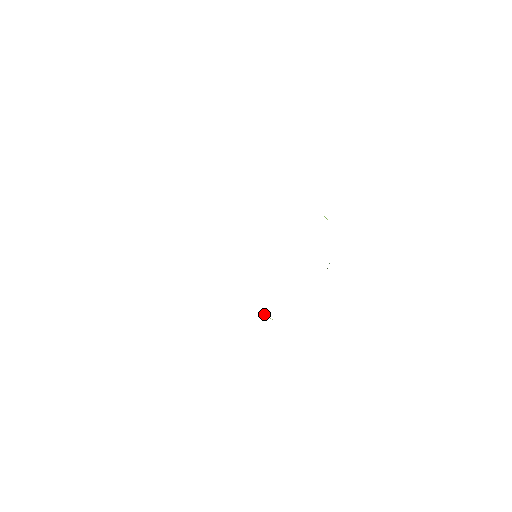
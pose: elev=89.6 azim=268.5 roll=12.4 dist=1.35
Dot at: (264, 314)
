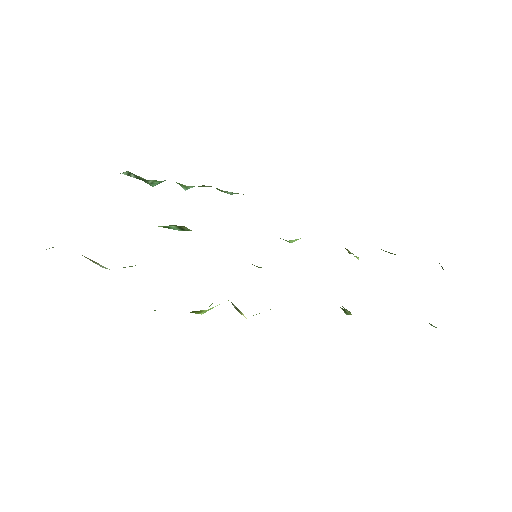
Dot at: (237, 308)
